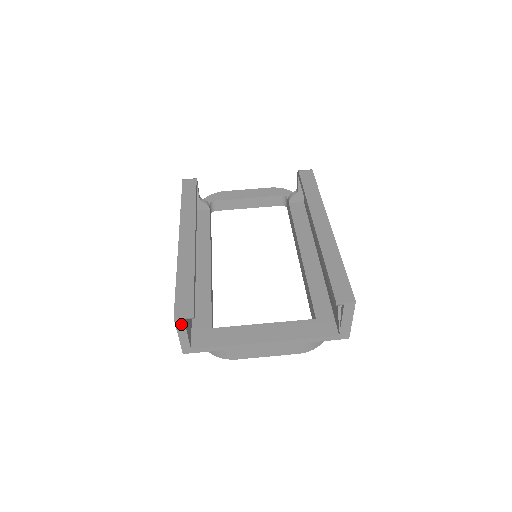
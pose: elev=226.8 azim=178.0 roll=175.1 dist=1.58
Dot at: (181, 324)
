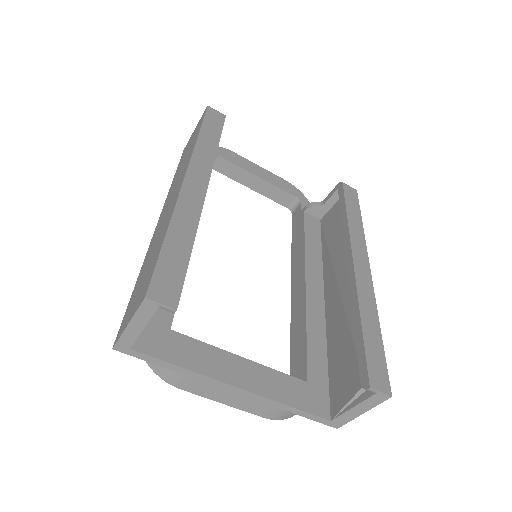
Dot at: (148, 311)
